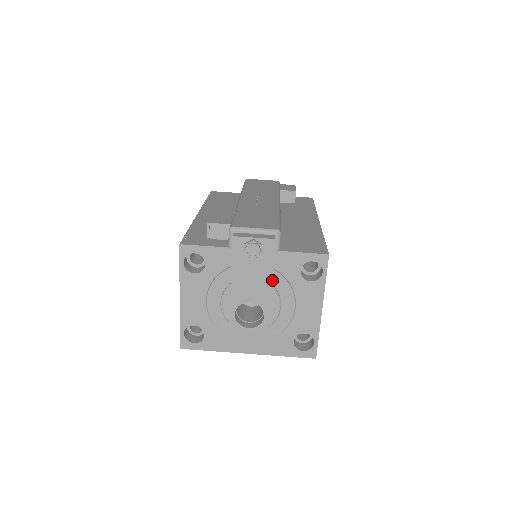
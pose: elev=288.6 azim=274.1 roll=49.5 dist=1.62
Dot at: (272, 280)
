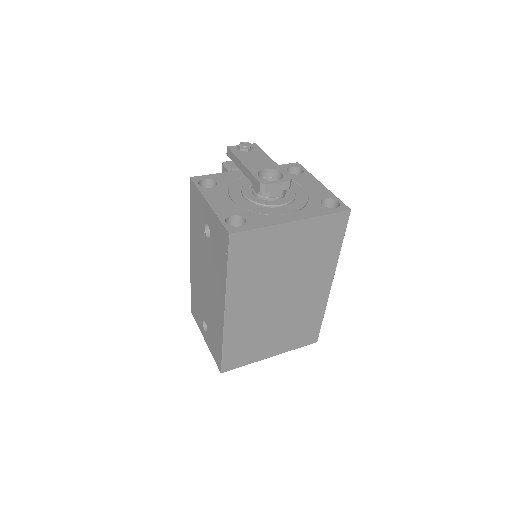
Dot at: occluded
